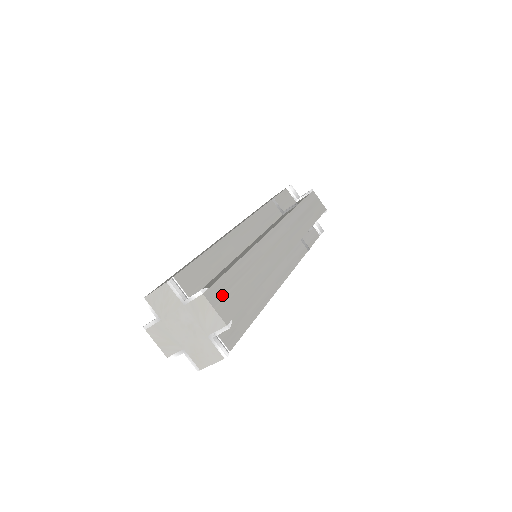
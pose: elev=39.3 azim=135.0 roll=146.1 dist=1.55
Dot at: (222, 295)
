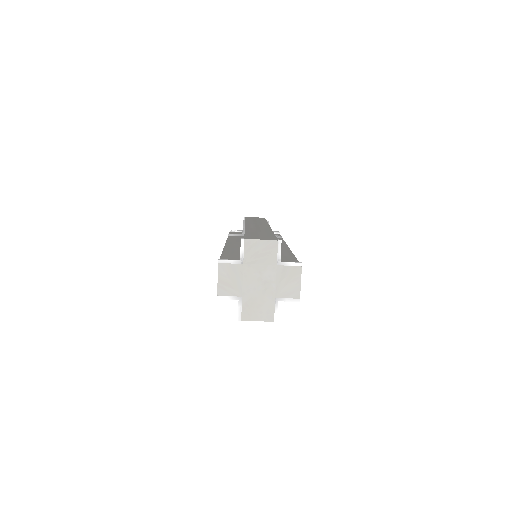
Dot at: occluded
